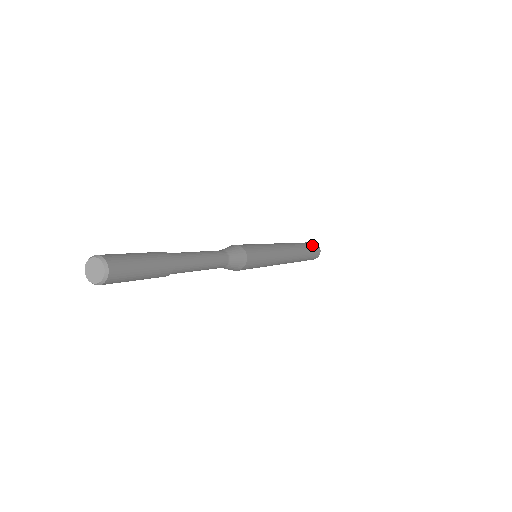
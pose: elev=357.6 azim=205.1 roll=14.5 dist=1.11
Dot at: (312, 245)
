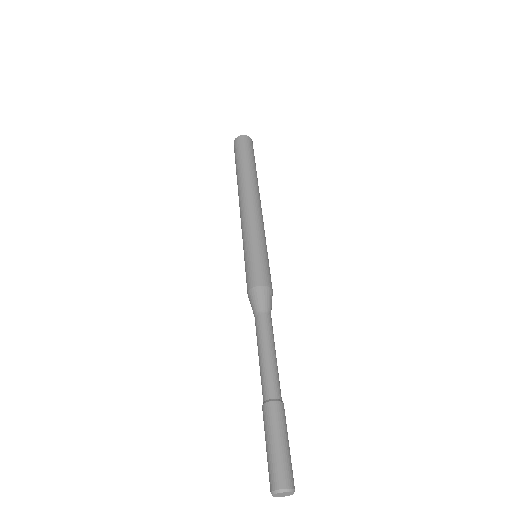
Dot at: (253, 152)
